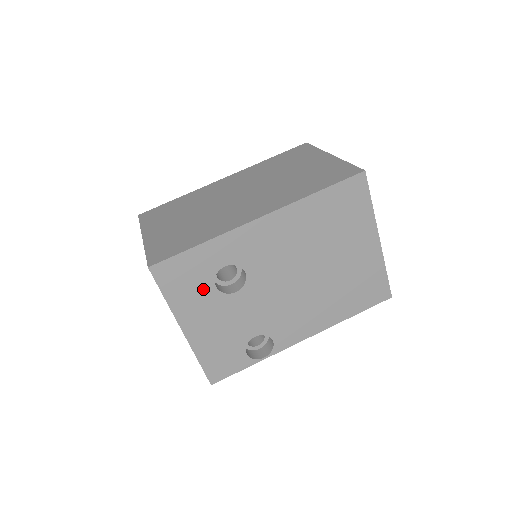
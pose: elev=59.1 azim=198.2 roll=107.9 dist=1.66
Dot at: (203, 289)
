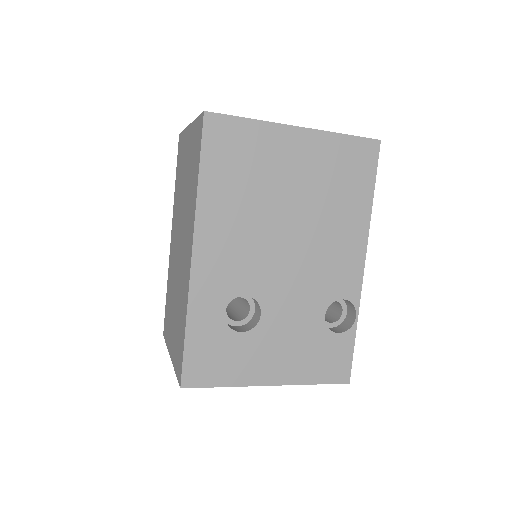
Dot at: (237, 346)
